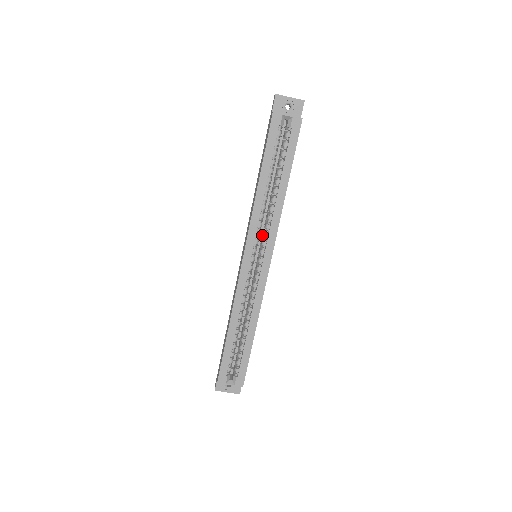
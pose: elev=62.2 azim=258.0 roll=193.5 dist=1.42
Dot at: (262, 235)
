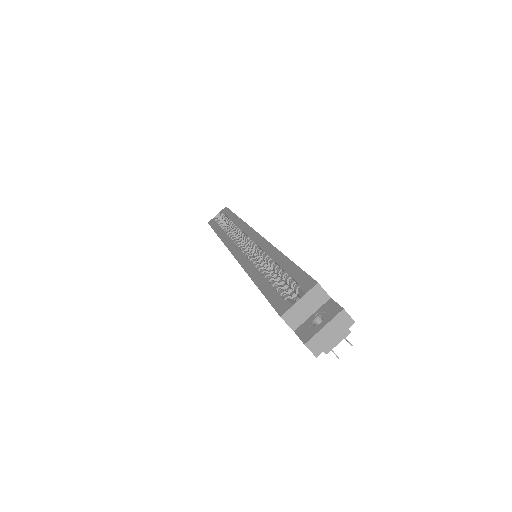
Dot at: occluded
